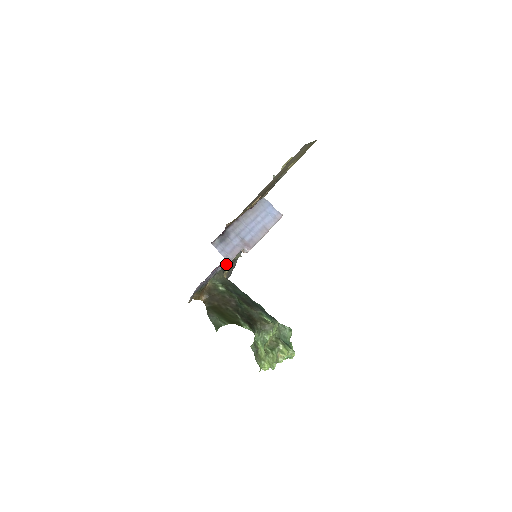
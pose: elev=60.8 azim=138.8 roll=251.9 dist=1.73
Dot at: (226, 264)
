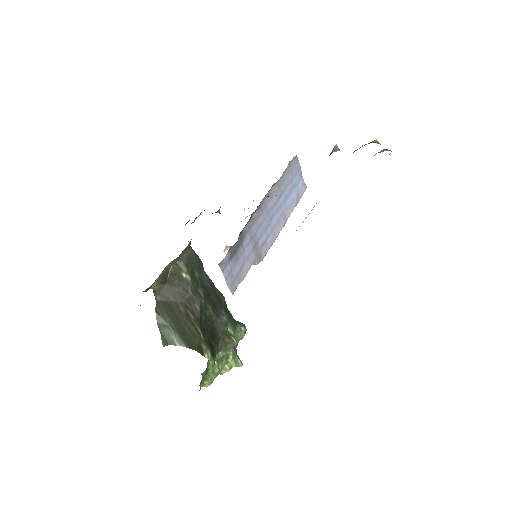
Dot at: occluded
